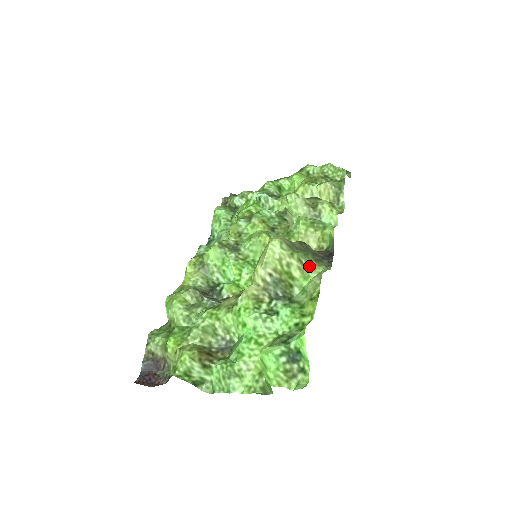
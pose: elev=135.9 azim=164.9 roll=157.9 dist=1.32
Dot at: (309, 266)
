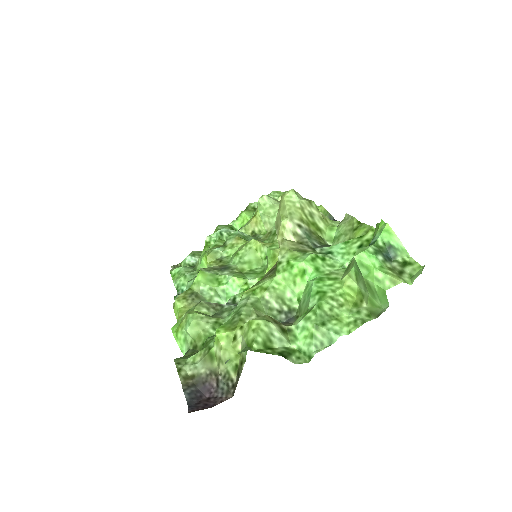
Dot at: (328, 218)
